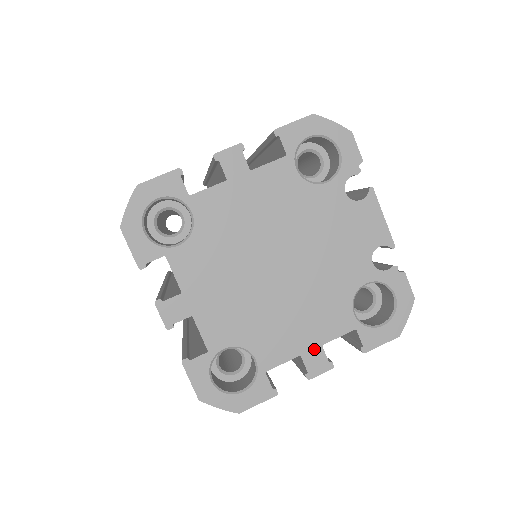
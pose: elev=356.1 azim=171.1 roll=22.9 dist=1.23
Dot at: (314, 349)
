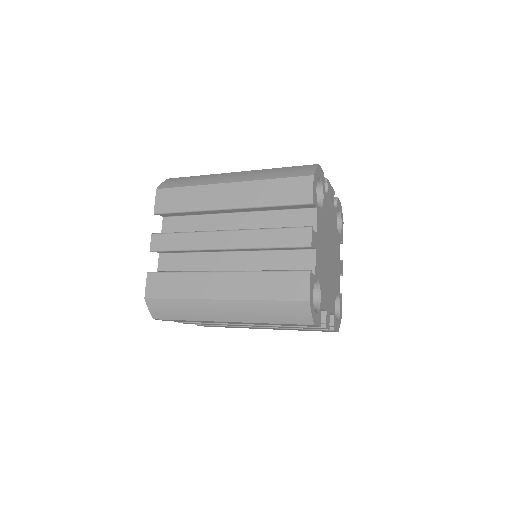
Dot at: (340, 264)
